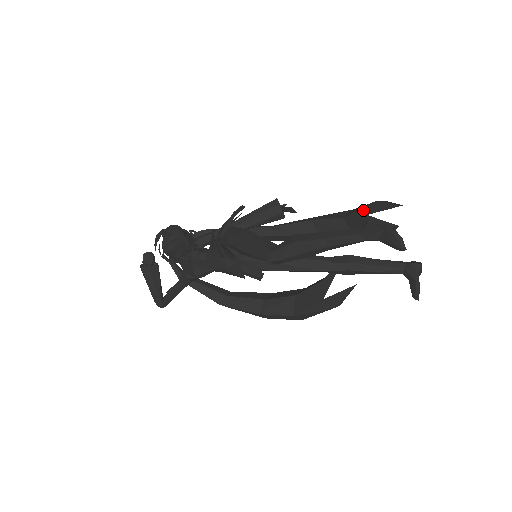
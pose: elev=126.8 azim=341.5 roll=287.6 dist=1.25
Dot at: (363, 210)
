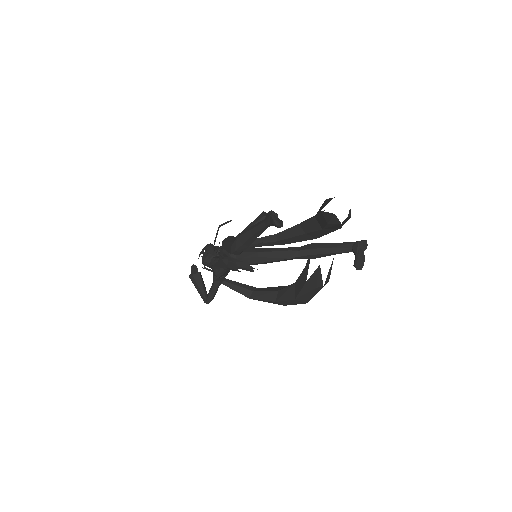
Dot at: occluded
